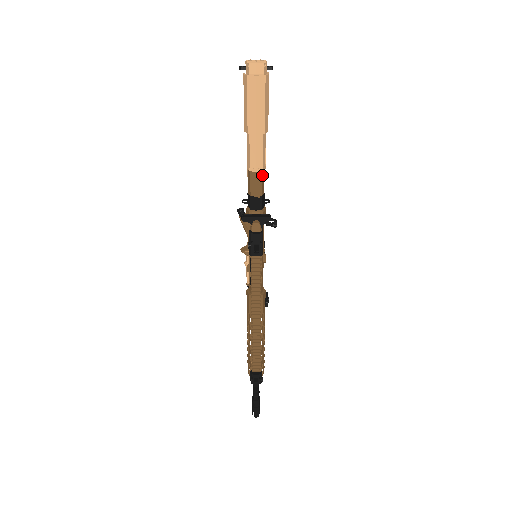
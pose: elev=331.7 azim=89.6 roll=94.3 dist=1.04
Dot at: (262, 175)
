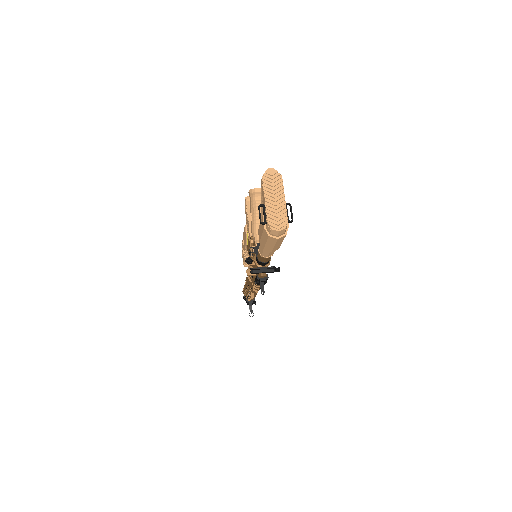
Dot at: (271, 255)
